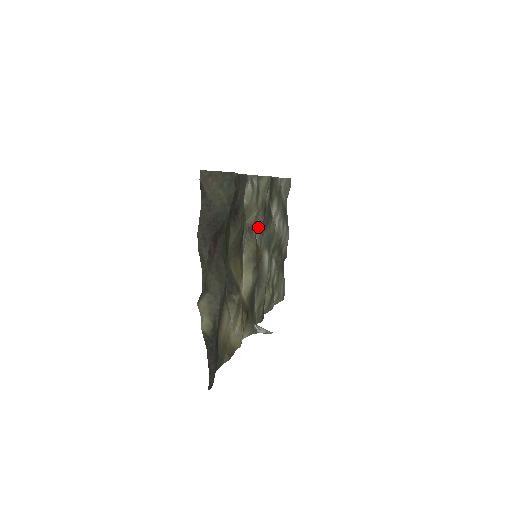
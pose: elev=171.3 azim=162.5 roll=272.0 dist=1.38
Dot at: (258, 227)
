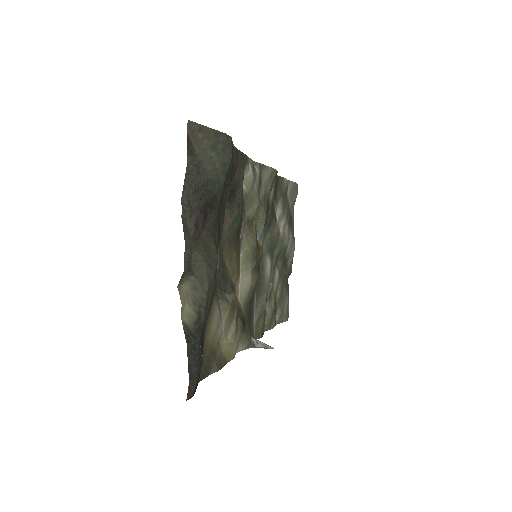
Dot at: (259, 224)
